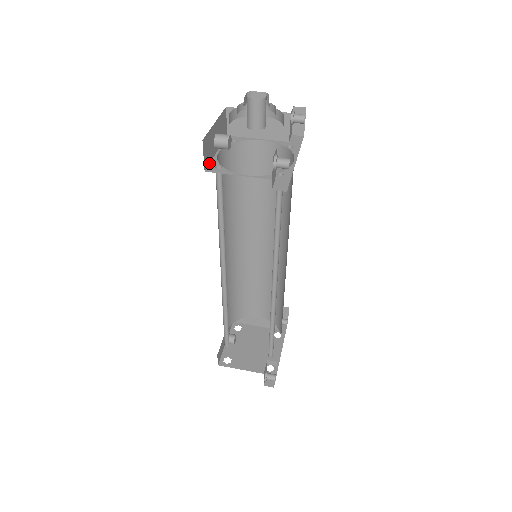
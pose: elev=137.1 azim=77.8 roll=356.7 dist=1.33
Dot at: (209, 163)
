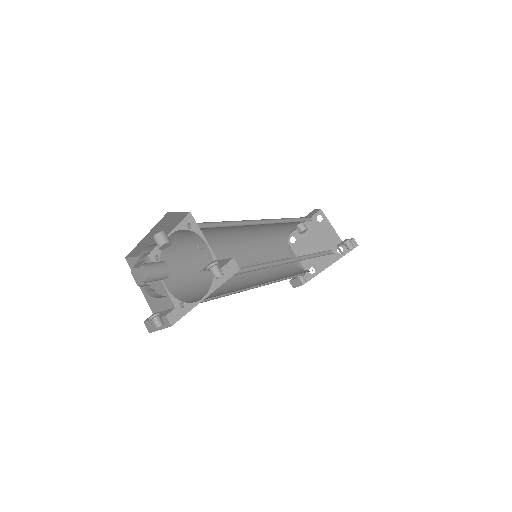
Dot at: (155, 247)
